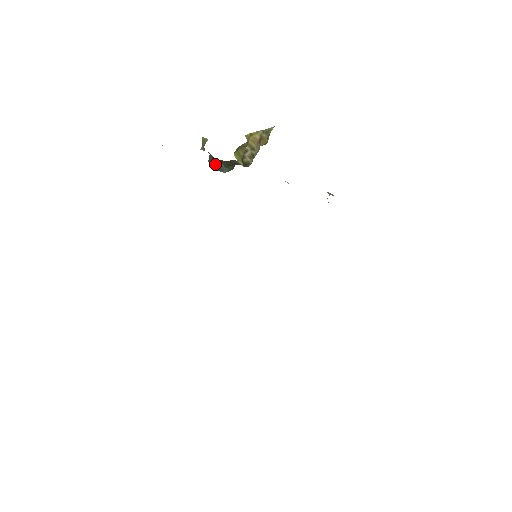
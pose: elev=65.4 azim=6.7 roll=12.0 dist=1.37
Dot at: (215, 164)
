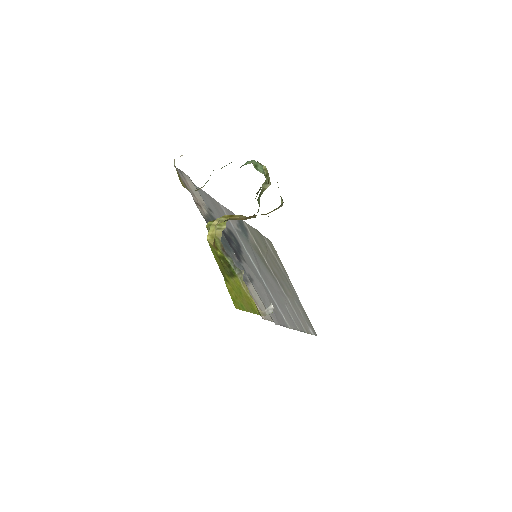
Dot at: occluded
